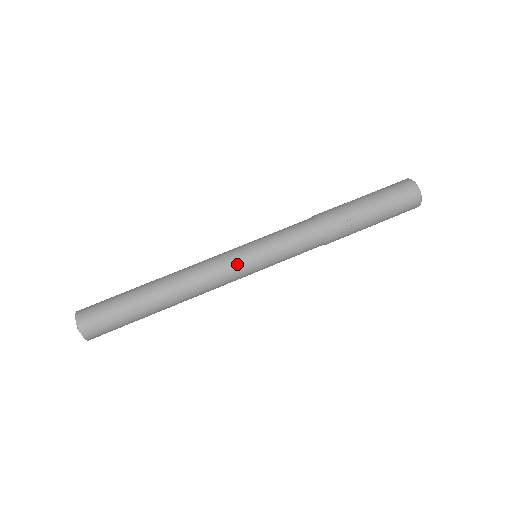
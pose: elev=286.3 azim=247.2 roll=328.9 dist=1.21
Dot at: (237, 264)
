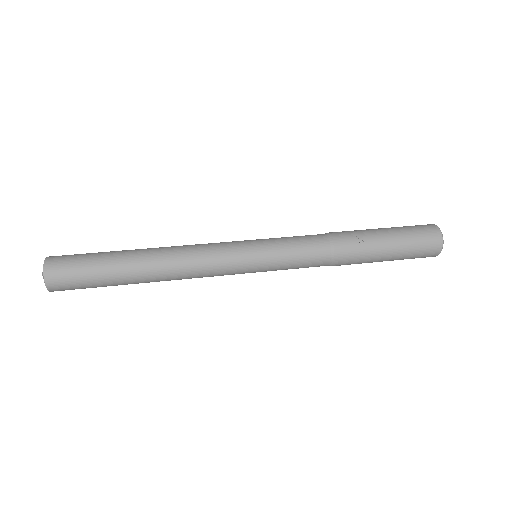
Dot at: (233, 248)
